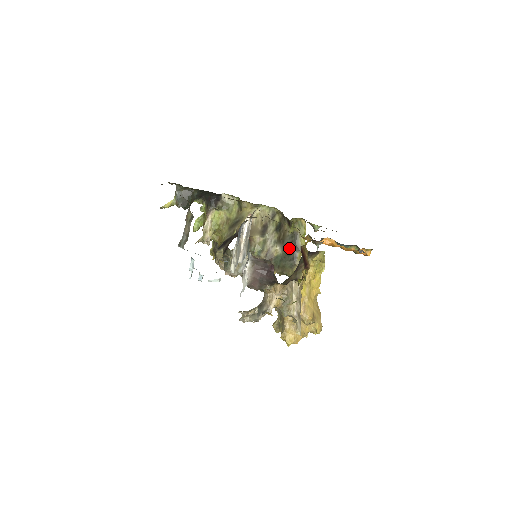
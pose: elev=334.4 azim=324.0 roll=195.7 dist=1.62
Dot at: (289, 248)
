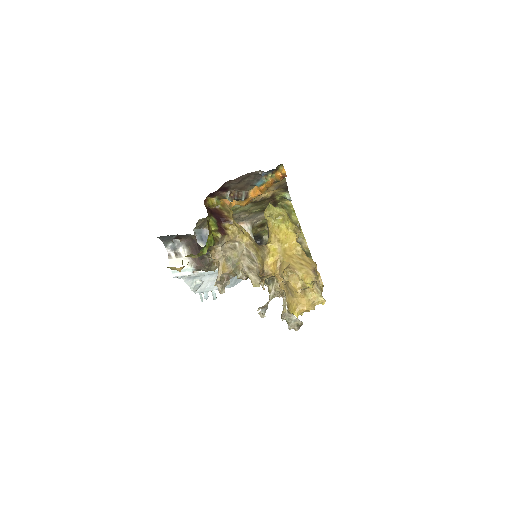
Dot at: occluded
